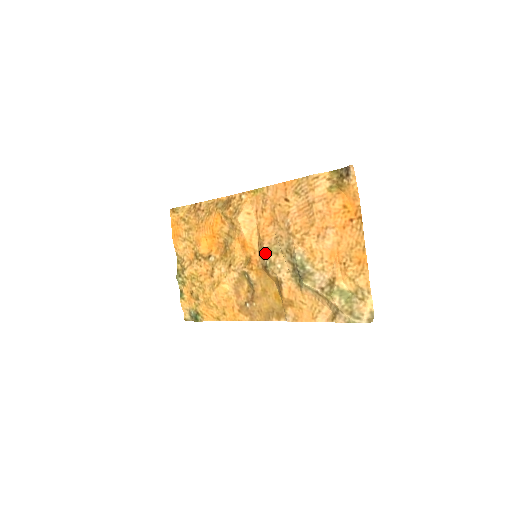
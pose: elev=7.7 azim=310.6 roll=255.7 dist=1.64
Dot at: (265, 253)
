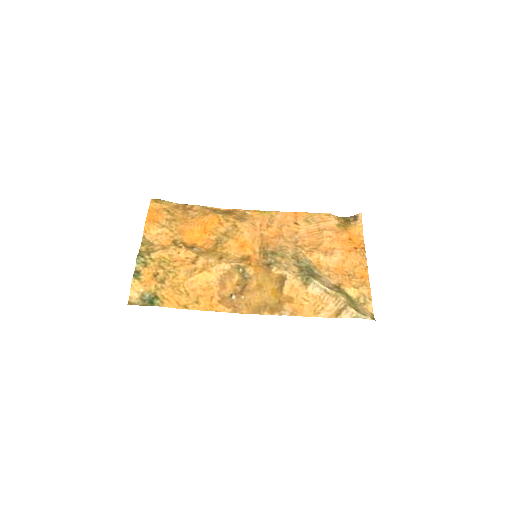
Dot at: (270, 254)
